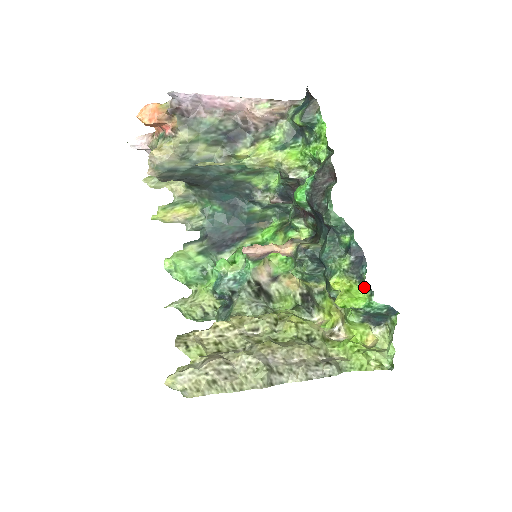
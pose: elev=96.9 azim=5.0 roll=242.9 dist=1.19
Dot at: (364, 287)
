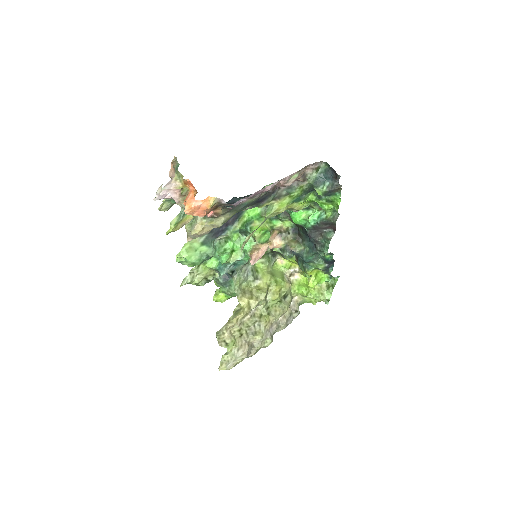
Dot at: (327, 274)
